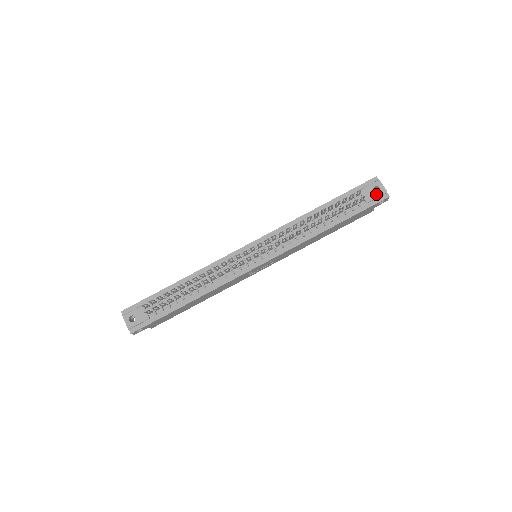
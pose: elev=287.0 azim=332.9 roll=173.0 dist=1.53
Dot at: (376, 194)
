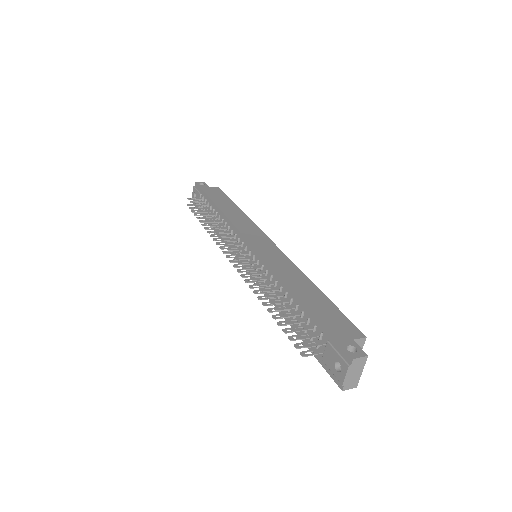
Dot at: (333, 369)
